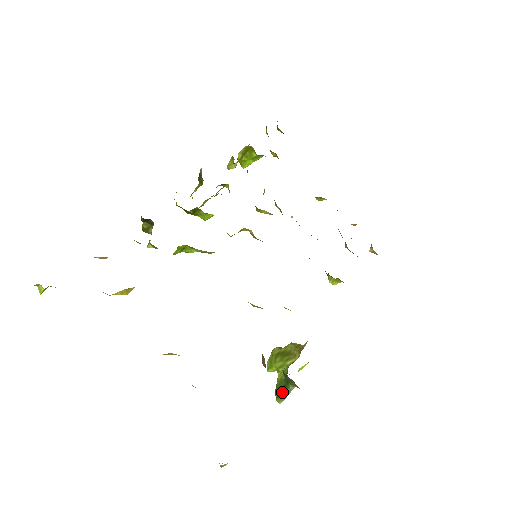
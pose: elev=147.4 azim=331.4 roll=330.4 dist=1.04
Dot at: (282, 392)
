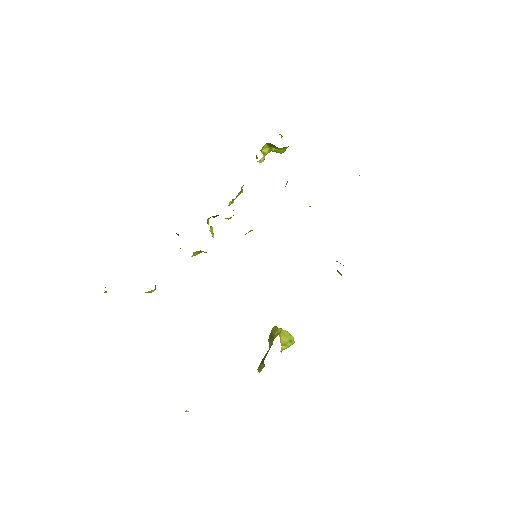
Dot at: (261, 365)
